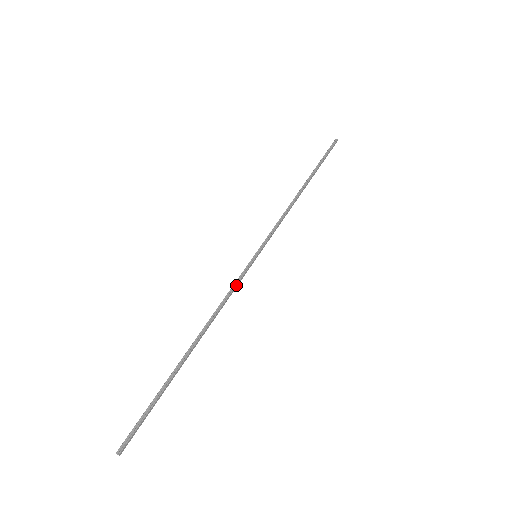
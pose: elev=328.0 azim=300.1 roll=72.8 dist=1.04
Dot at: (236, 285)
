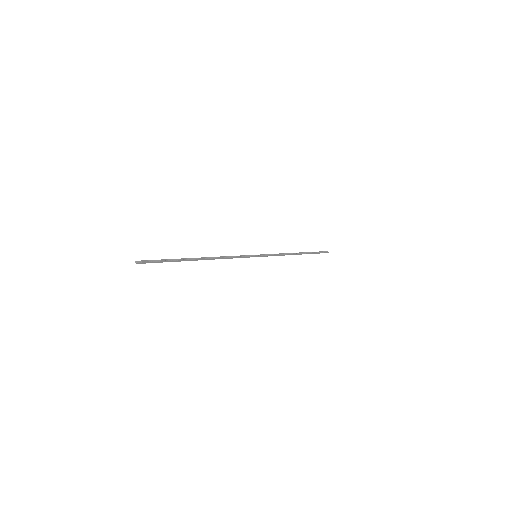
Dot at: (239, 257)
